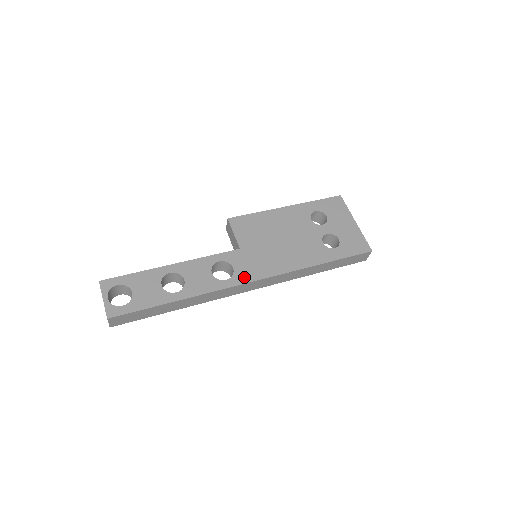
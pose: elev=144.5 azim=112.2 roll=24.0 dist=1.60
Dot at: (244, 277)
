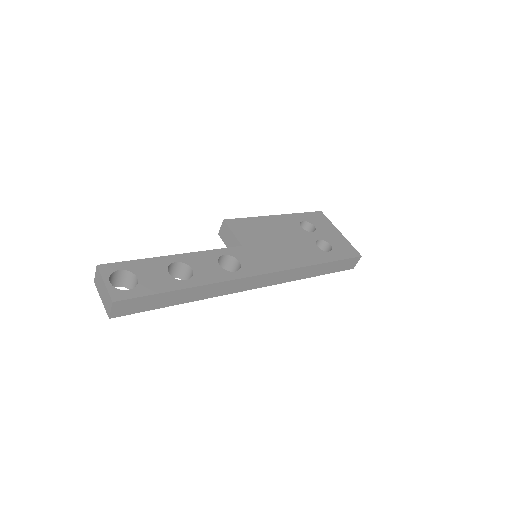
Dot at: (252, 270)
